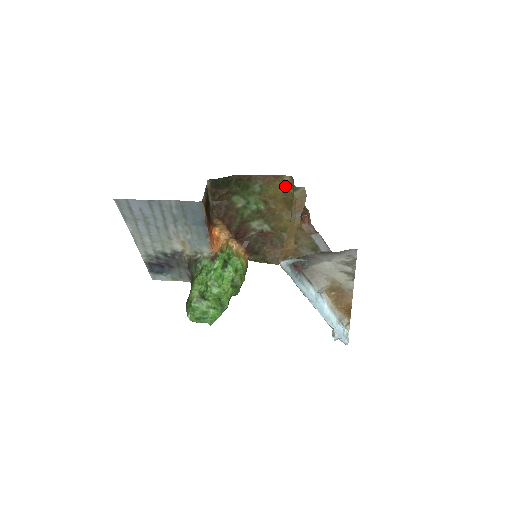
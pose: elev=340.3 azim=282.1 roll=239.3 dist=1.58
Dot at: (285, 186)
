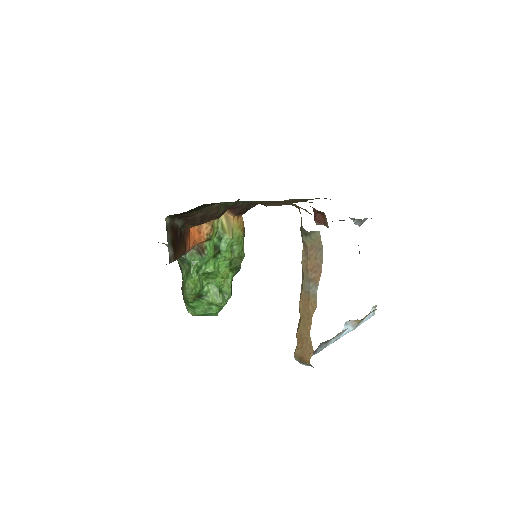
Dot at: occluded
